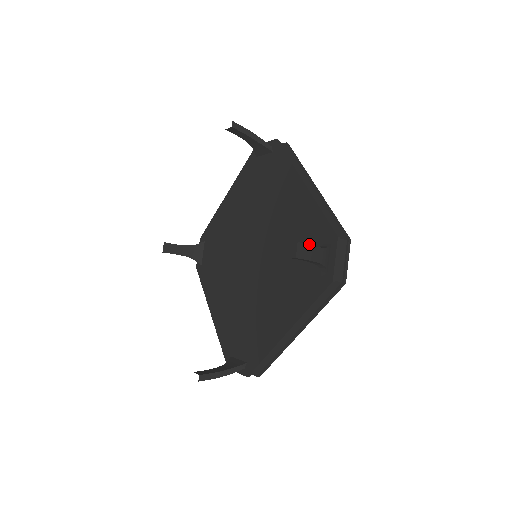
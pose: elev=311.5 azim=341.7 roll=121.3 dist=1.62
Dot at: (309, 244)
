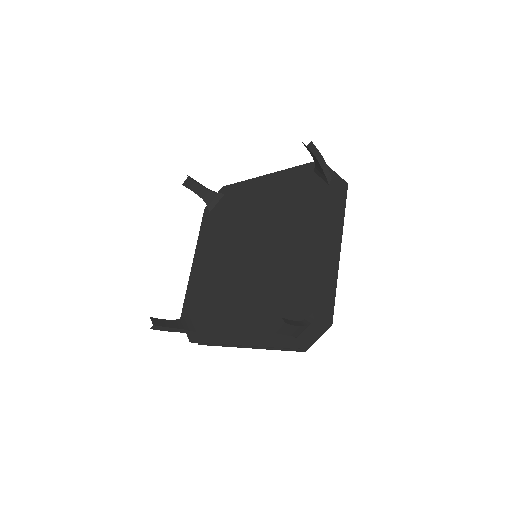
Dot at: (302, 187)
